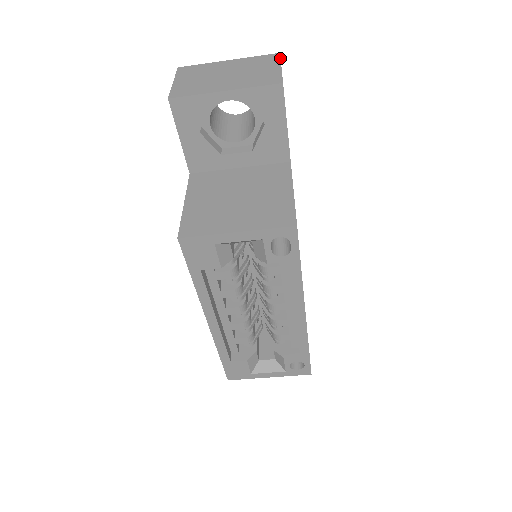
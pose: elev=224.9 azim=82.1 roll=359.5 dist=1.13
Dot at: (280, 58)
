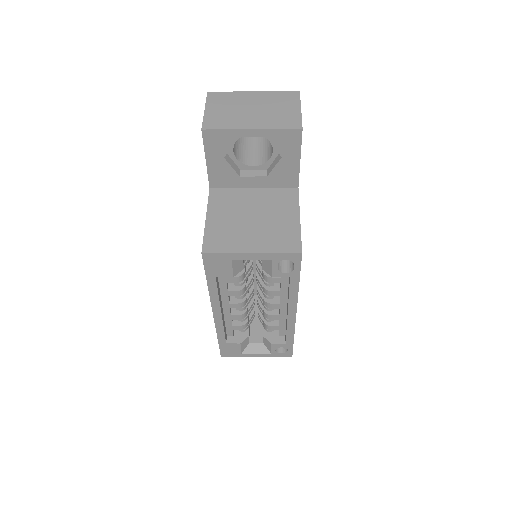
Dot at: occluded
